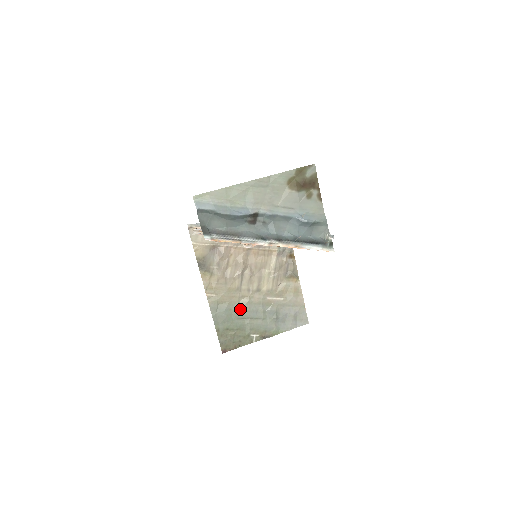
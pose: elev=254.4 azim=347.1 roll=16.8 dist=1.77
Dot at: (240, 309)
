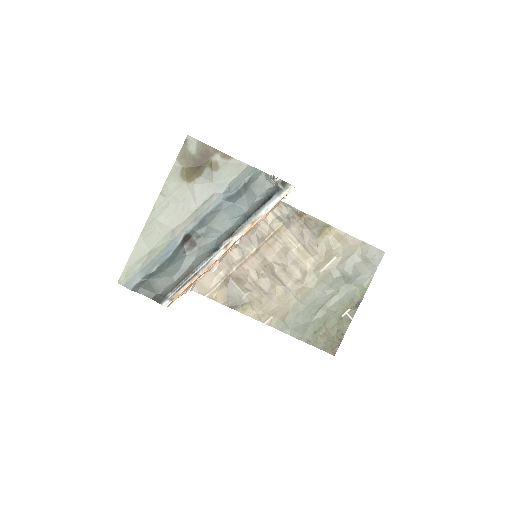
Dot at: (307, 305)
